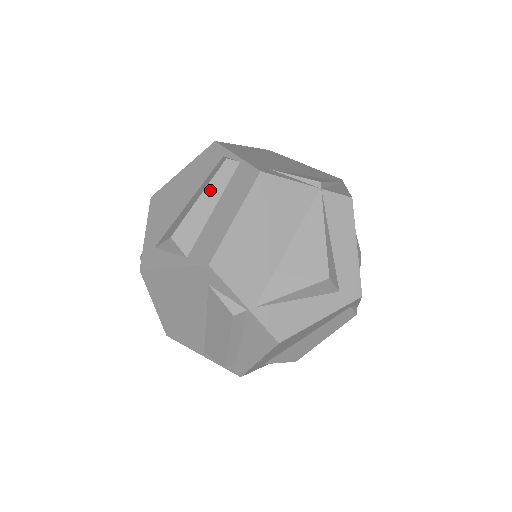
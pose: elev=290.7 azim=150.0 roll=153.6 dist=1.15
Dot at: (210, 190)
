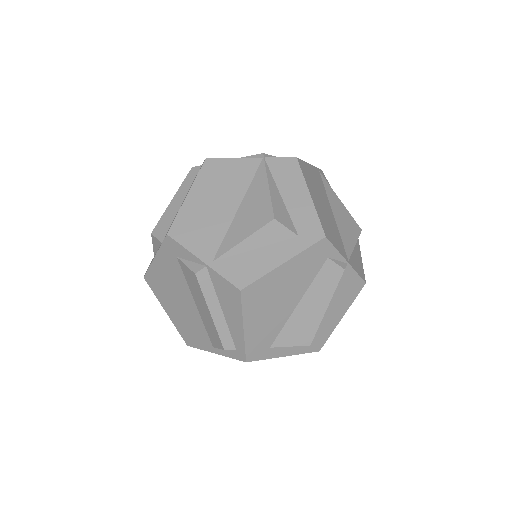
Dot at: (180, 192)
